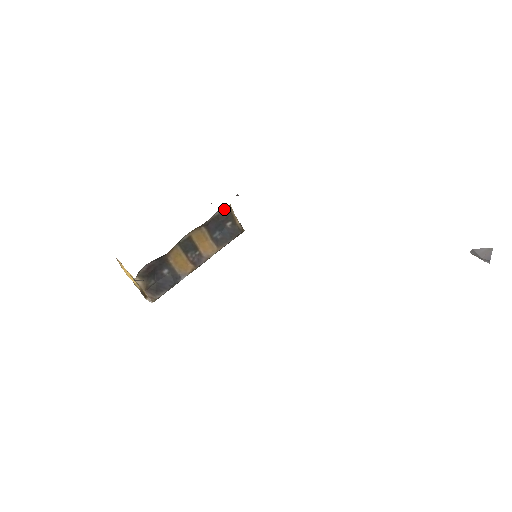
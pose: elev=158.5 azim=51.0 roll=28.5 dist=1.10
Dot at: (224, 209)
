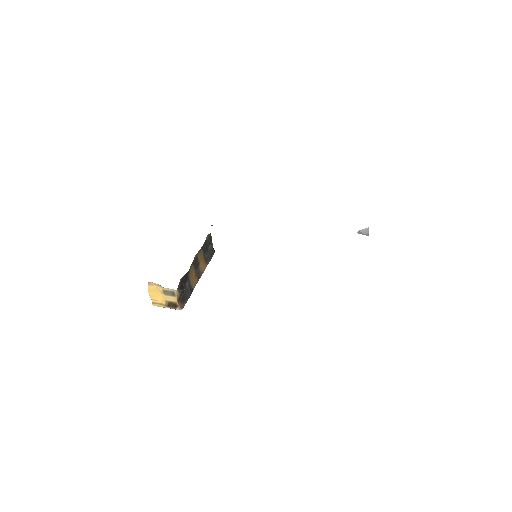
Dot at: (209, 235)
